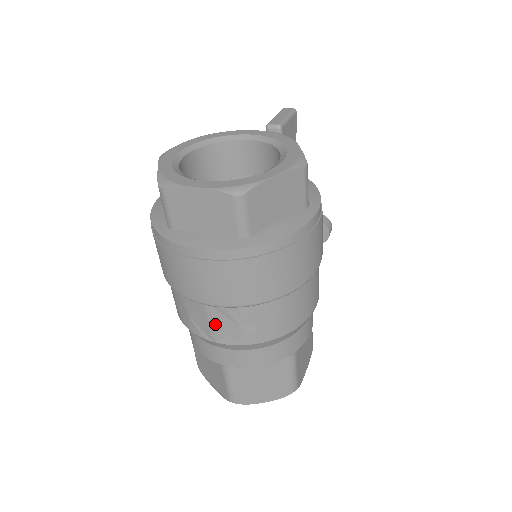
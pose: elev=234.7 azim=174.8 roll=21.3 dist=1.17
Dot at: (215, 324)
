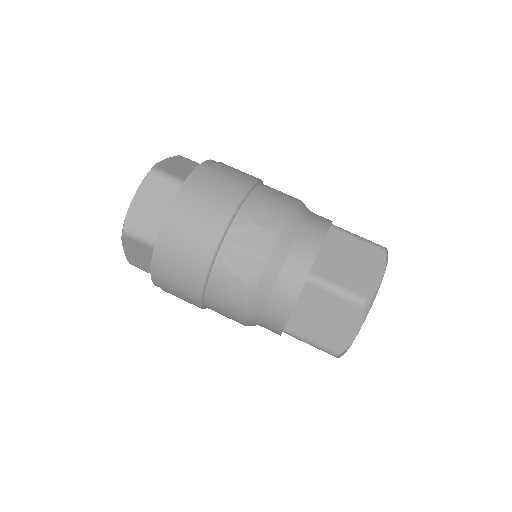
Dot at: (246, 247)
